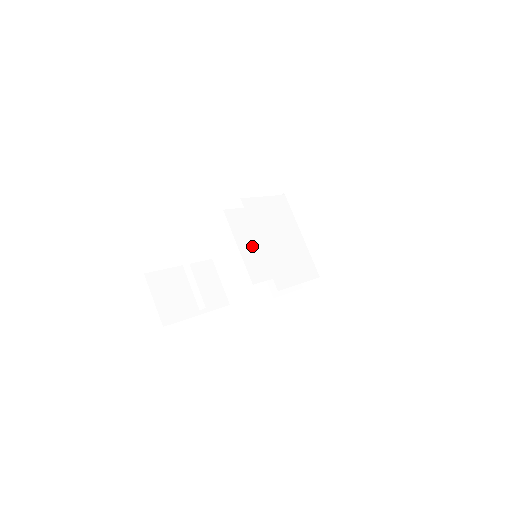
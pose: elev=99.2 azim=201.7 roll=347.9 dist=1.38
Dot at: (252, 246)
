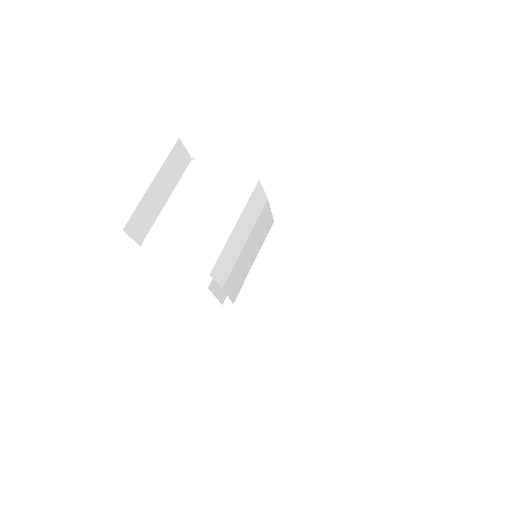
Dot at: occluded
